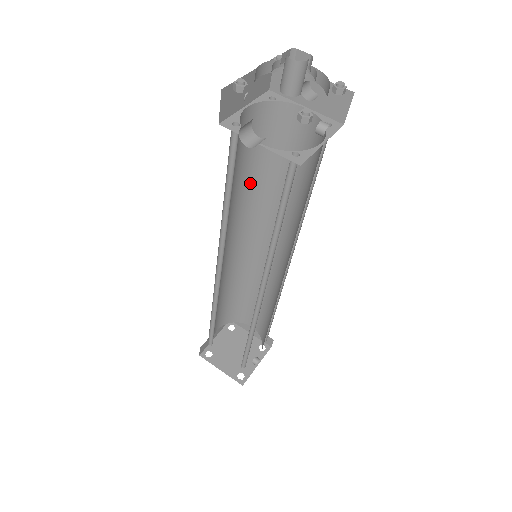
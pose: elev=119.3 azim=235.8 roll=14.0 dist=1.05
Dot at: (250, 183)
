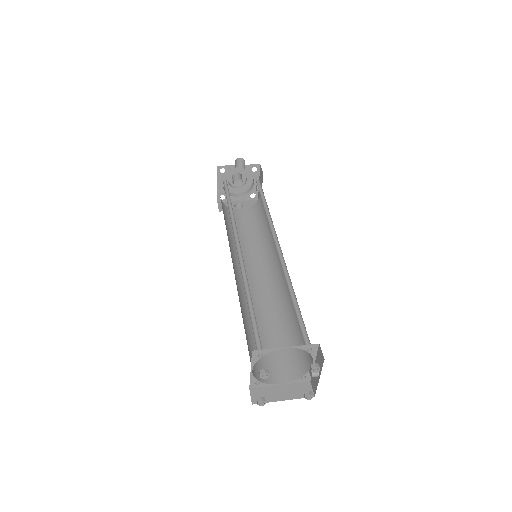
Dot at: (229, 235)
